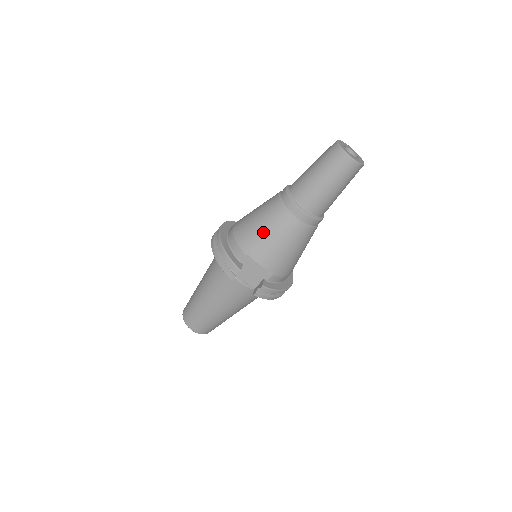
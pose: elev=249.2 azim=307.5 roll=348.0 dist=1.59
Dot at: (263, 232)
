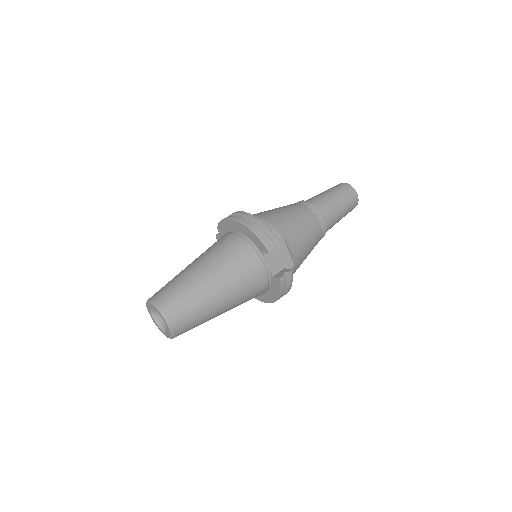
Dot at: (295, 222)
